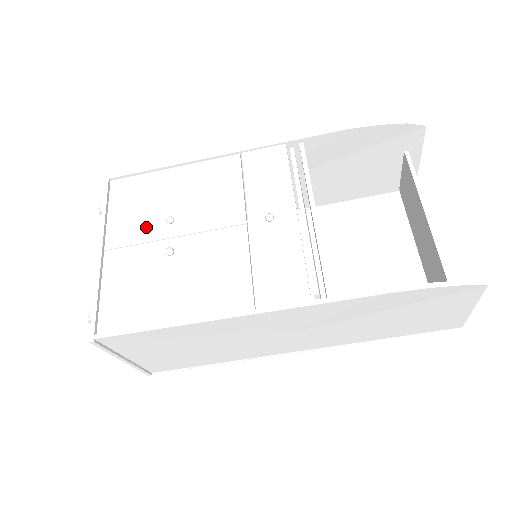
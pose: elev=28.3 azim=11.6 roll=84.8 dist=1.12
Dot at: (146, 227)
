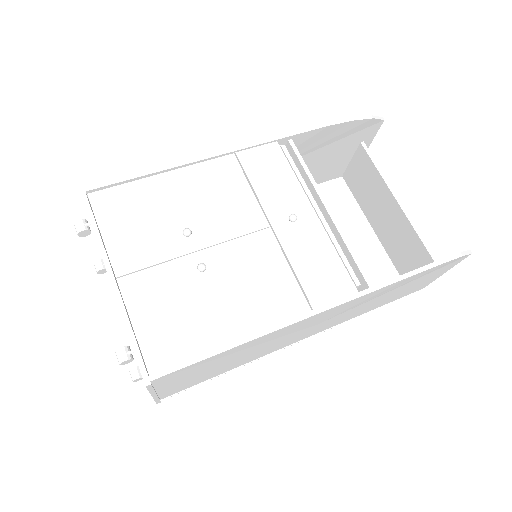
Dot at: (159, 244)
